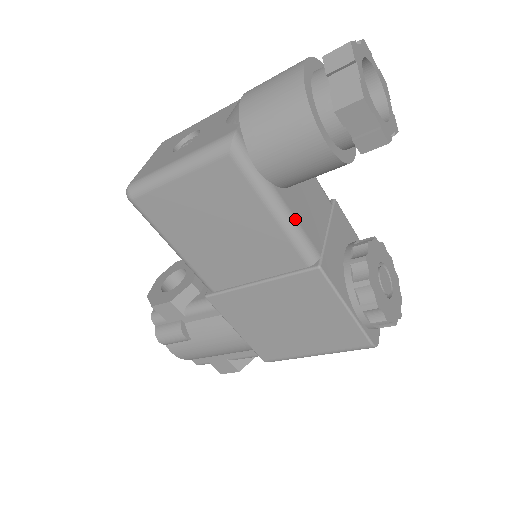
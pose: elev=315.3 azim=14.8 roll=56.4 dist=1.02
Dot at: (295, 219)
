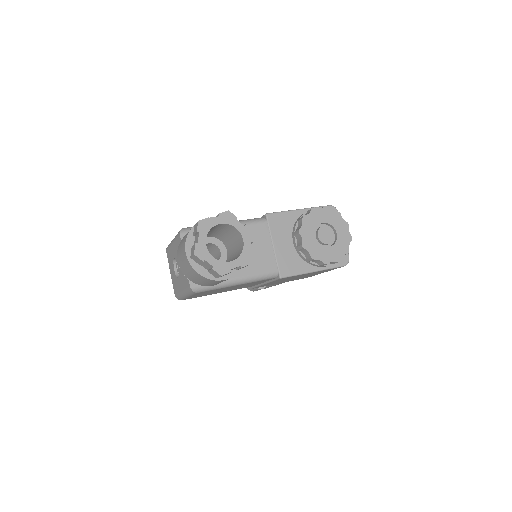
Dot at: (250, 276)
